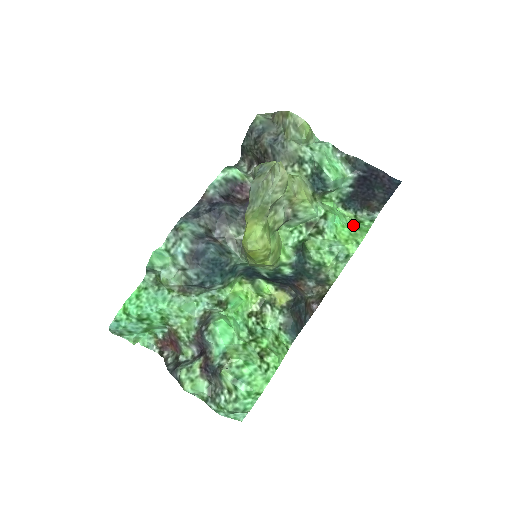
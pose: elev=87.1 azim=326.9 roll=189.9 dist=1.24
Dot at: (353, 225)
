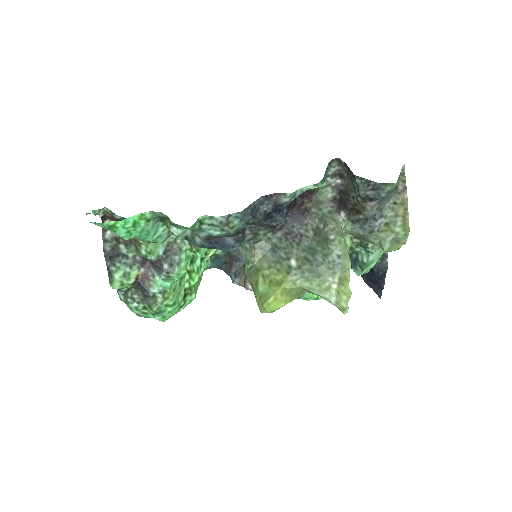
Dot at: occluded
